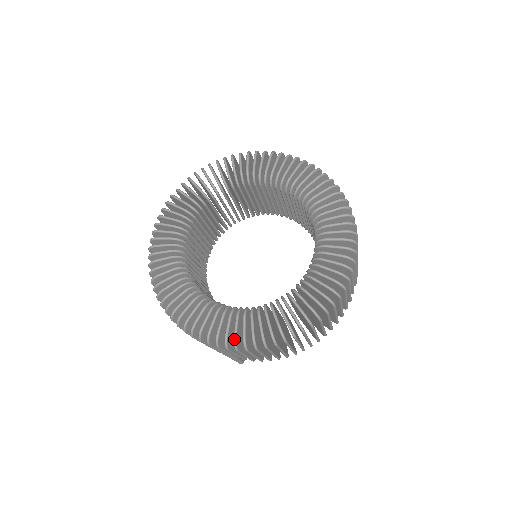
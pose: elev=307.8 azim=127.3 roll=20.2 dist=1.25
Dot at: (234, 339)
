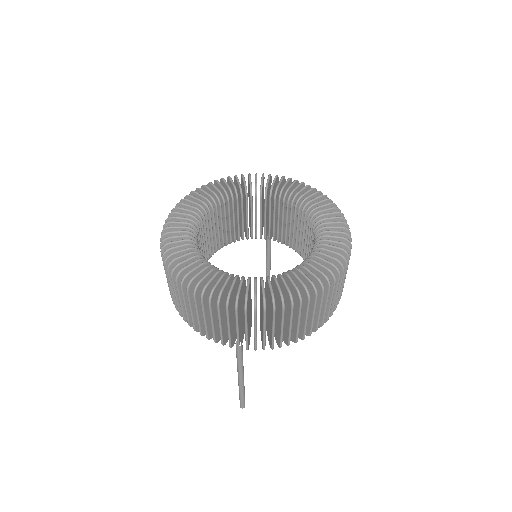
Dot at: (289, 293)
